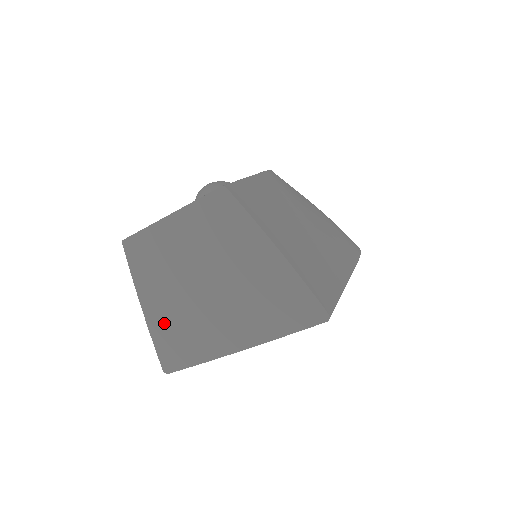
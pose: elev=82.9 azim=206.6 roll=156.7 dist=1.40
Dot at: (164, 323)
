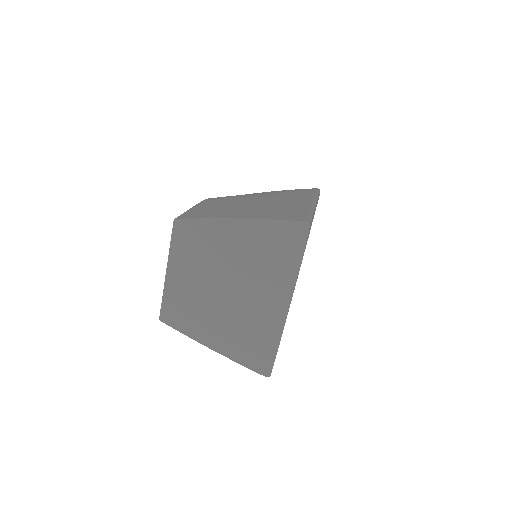
Dot at: (233, 343)
